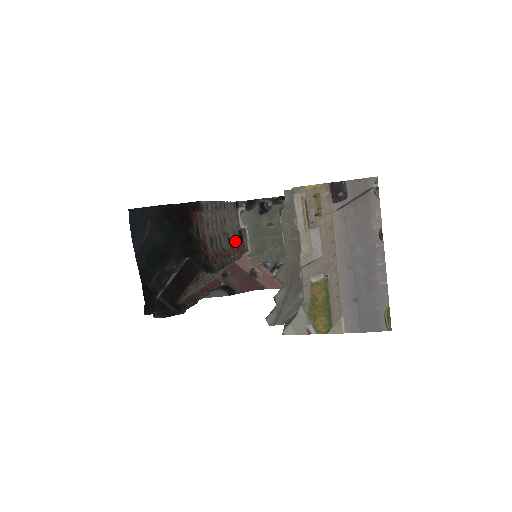
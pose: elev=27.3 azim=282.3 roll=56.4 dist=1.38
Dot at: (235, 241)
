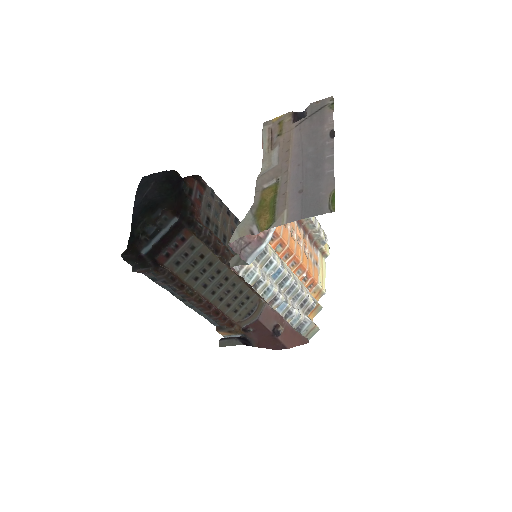
Dot at: occluded
